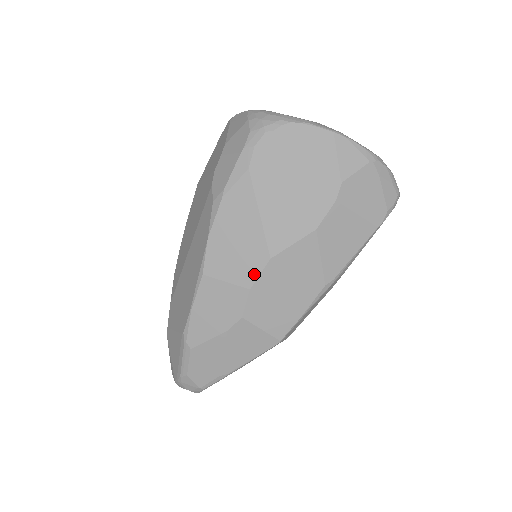
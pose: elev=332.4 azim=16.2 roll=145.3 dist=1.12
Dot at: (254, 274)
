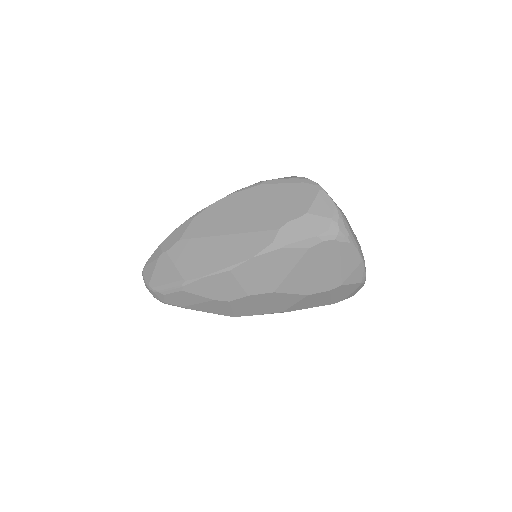
Dot at: (258, 292)
